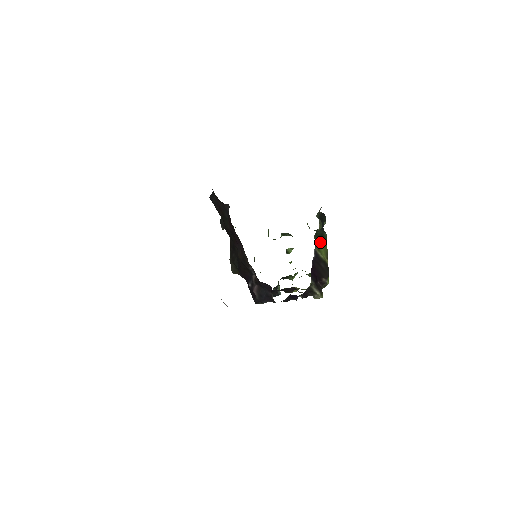
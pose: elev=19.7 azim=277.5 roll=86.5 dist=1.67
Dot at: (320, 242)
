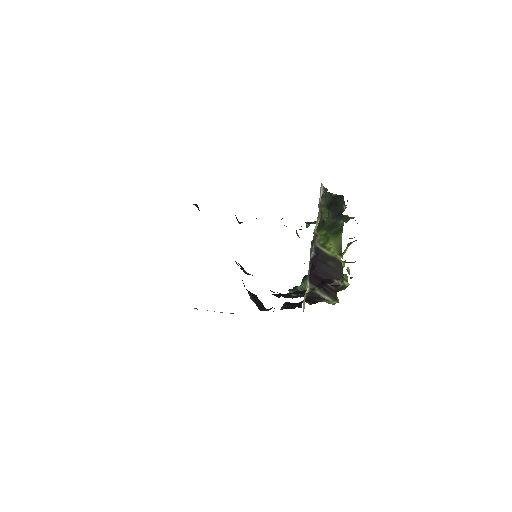
Dot at: (329, 234)
